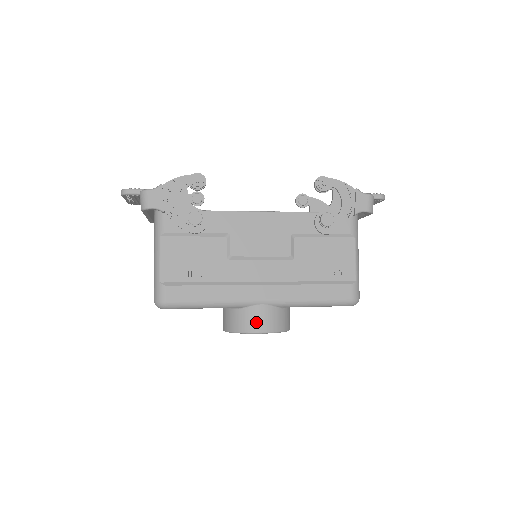
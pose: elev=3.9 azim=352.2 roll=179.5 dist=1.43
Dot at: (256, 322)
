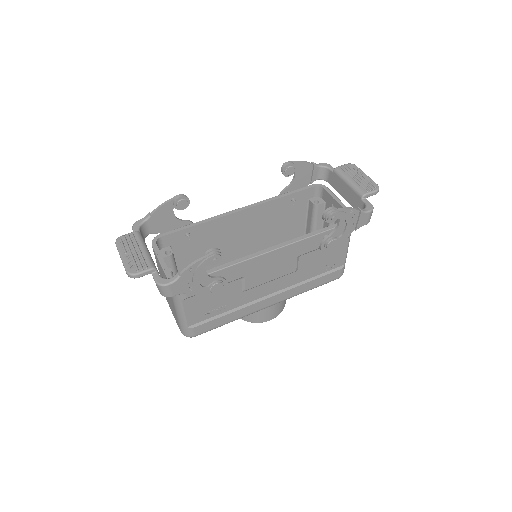
Dot at: (266, 317)
